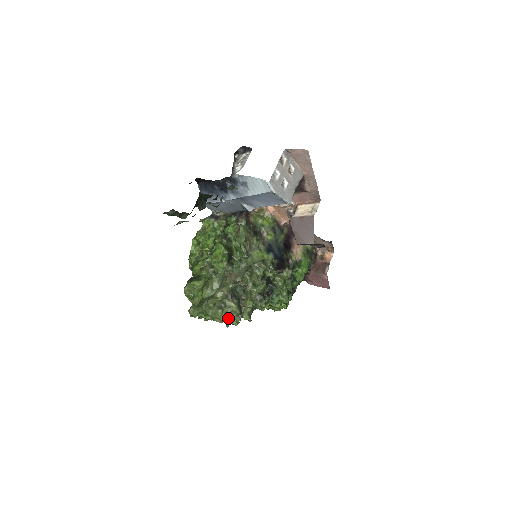
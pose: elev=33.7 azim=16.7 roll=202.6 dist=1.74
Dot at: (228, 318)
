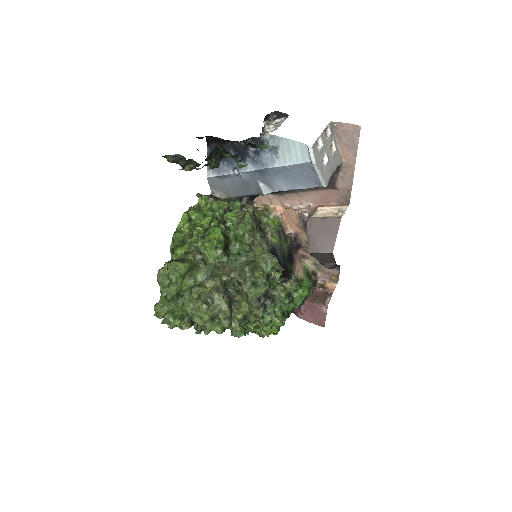
Dot at: (211, 321)
